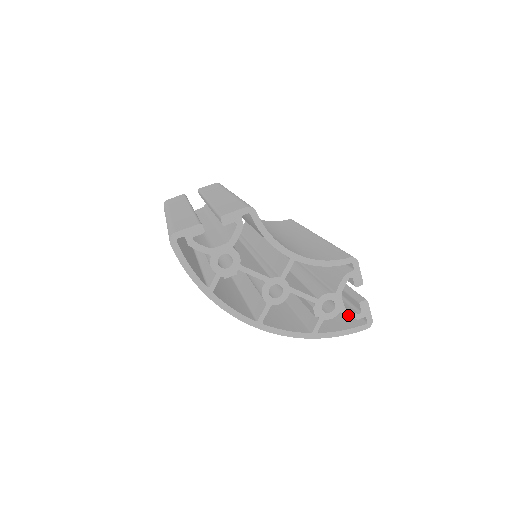
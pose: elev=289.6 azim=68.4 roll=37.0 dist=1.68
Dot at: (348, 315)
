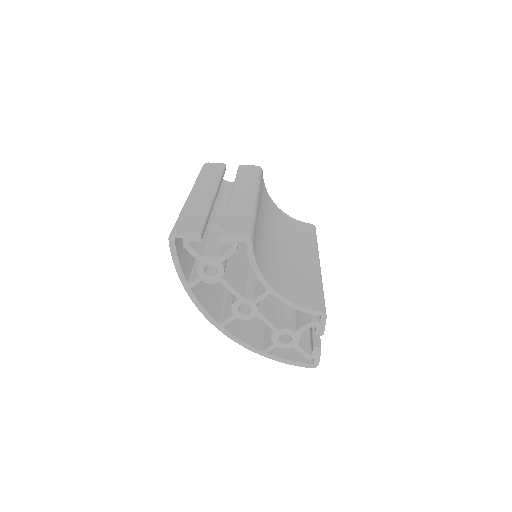
Dot at: (299, 352)
